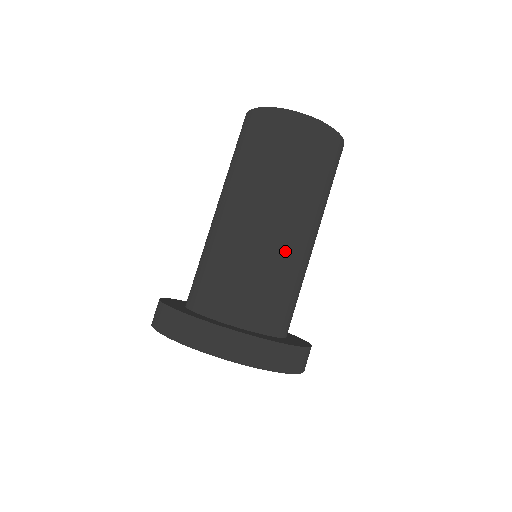
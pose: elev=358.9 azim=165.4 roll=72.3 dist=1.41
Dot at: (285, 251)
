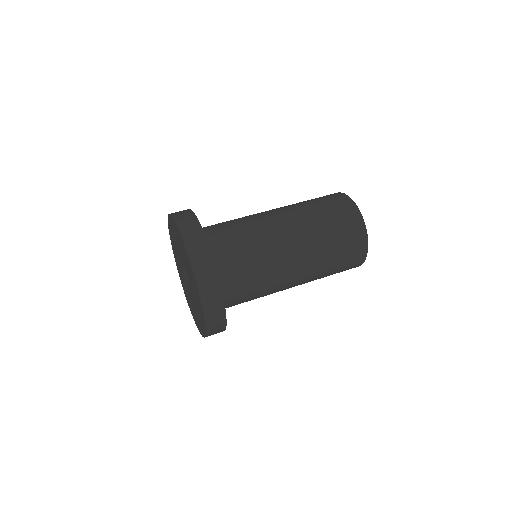
Dot at: (277, 259)
